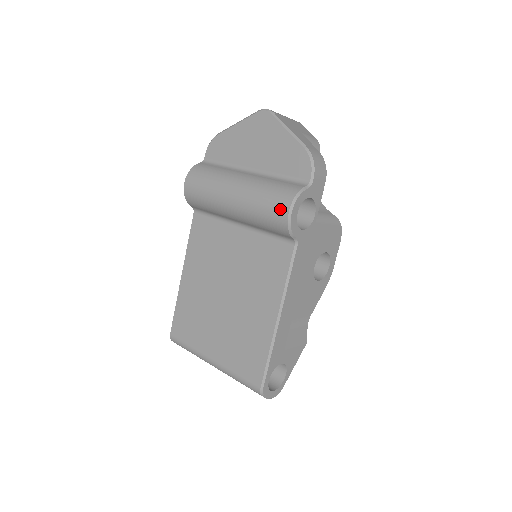
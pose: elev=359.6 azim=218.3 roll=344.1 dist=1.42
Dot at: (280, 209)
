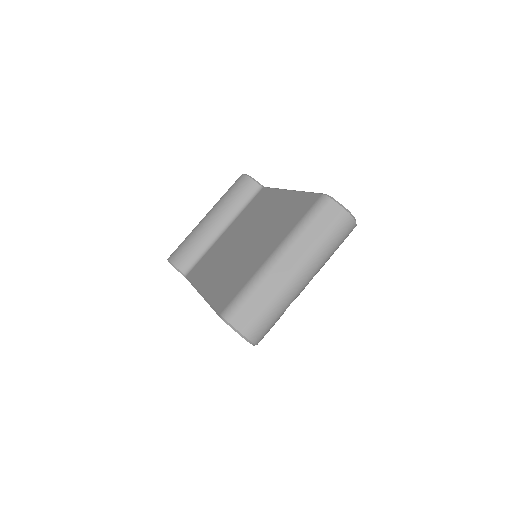
Dot at: (237, 180)
